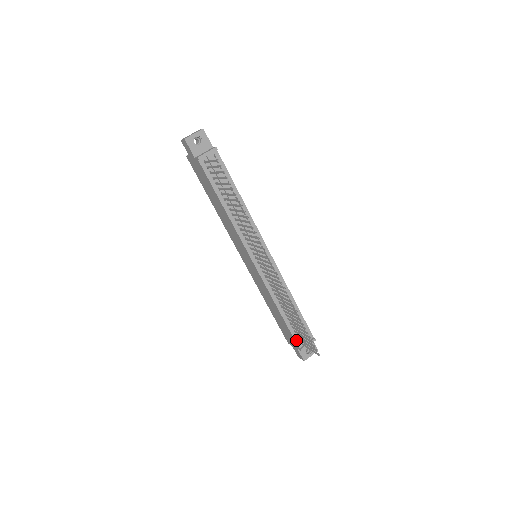
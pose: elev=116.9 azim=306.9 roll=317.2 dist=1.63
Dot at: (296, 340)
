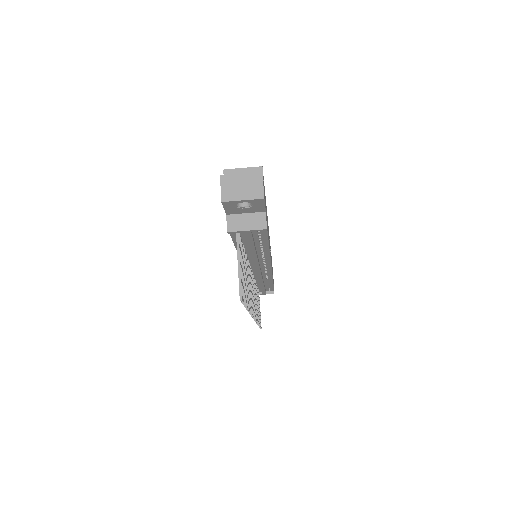
Dot at: occluded
